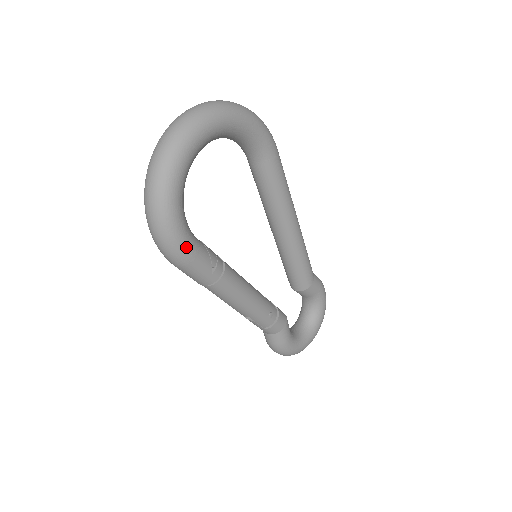
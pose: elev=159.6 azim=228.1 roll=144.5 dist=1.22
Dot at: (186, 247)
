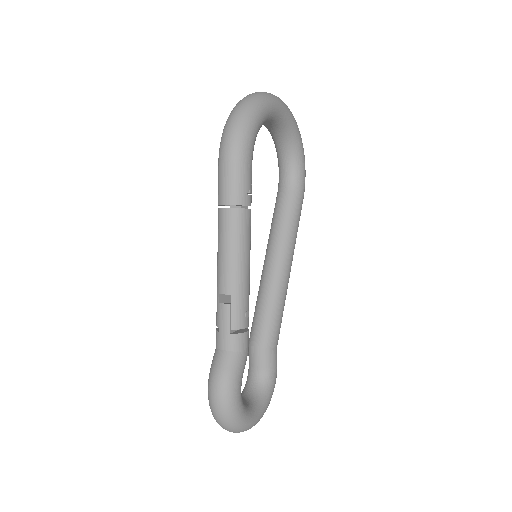
Dot at: (250, 146)
